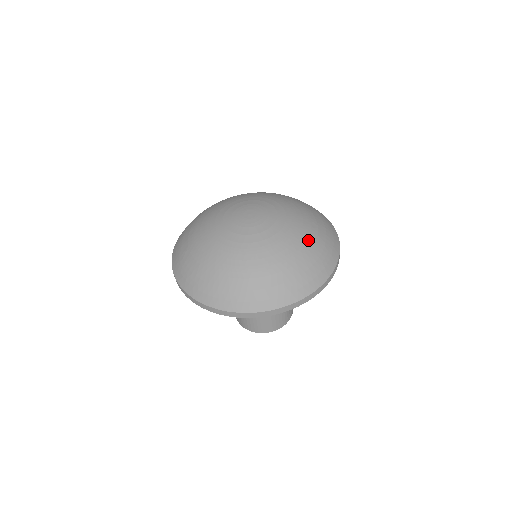
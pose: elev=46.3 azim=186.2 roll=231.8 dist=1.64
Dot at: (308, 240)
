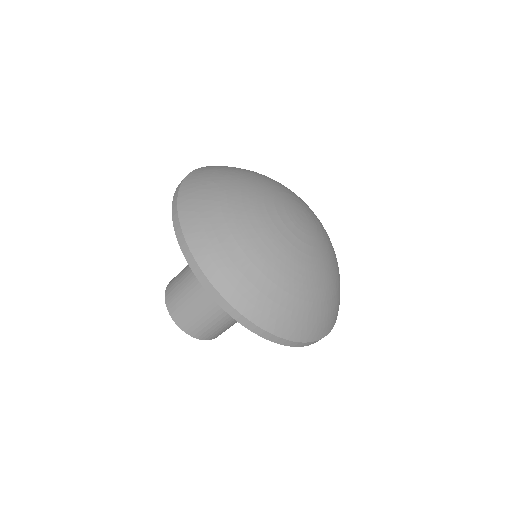
Dot at: (327, 292)
